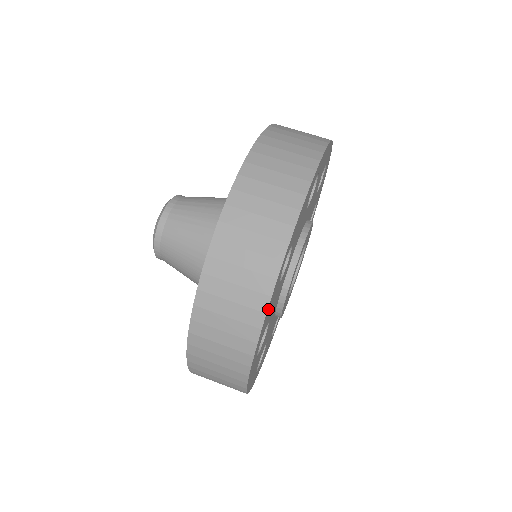
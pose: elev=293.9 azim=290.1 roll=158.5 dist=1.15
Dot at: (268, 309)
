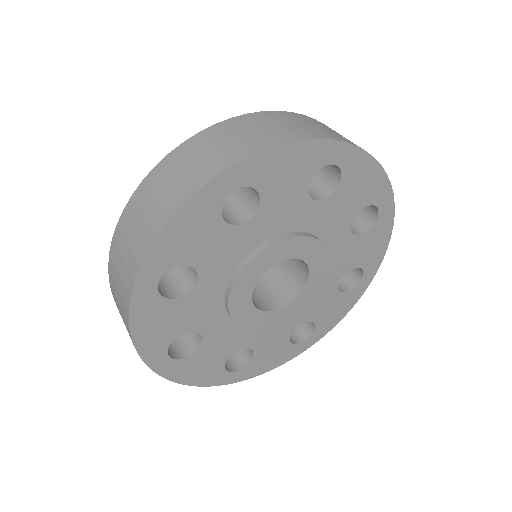
Dot at: (137, 322)
